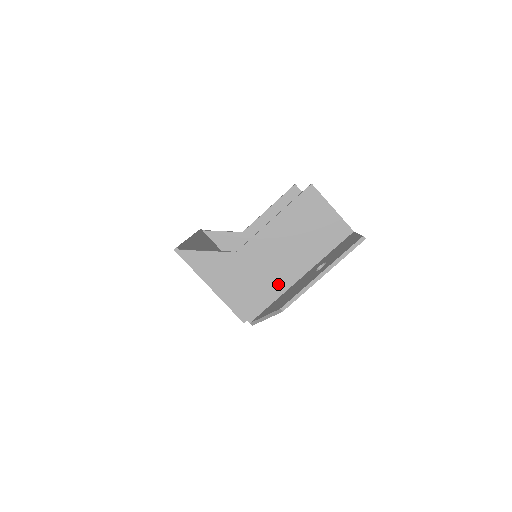
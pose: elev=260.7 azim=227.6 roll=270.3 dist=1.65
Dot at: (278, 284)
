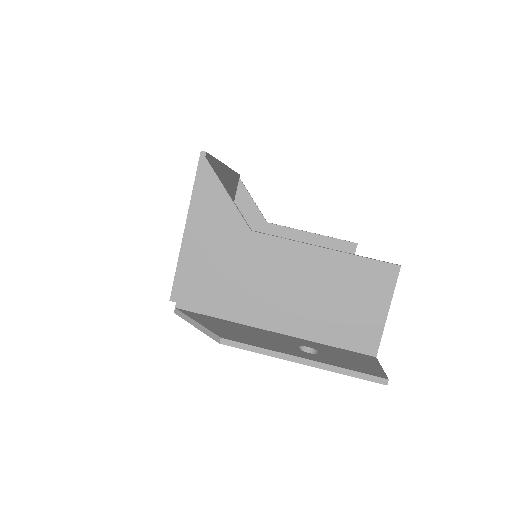
Dot at: (248, 309)
